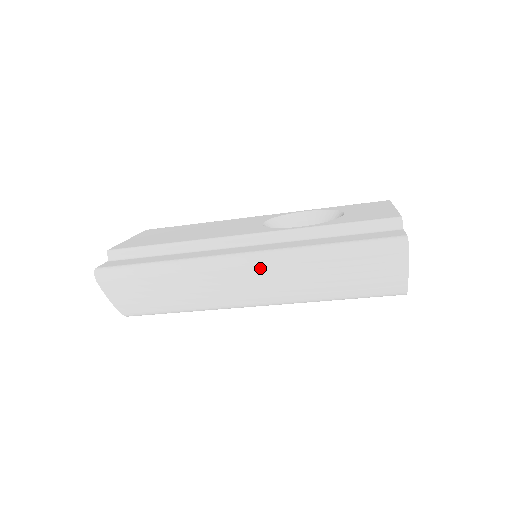
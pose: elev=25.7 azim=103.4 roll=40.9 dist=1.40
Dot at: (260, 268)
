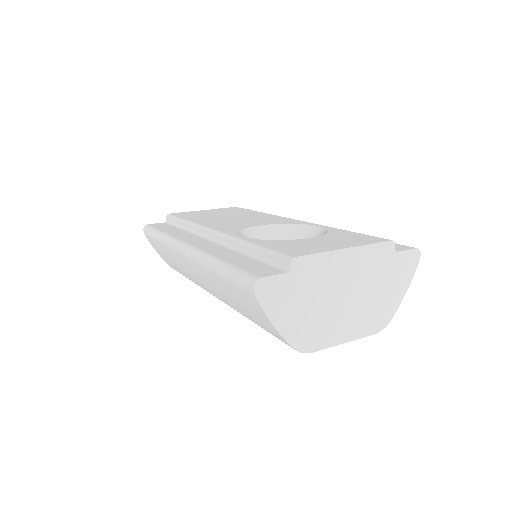
Dot at: (192, 262)
